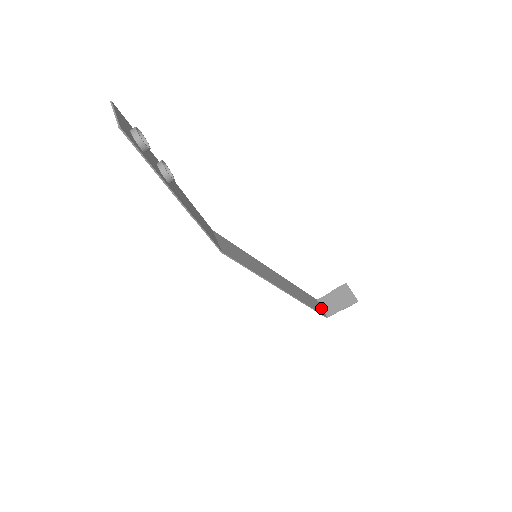
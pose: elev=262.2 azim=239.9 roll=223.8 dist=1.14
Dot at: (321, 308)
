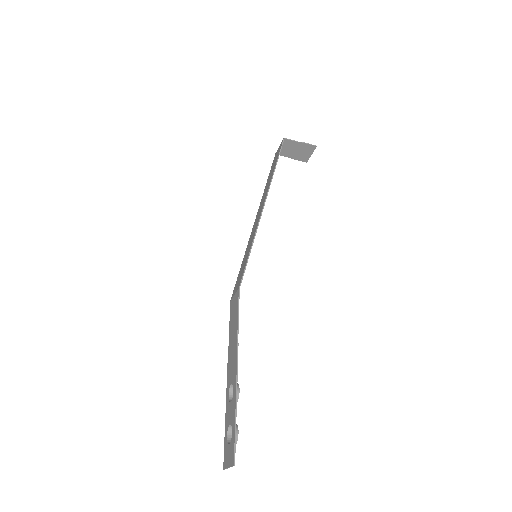
Dot at: occluded
